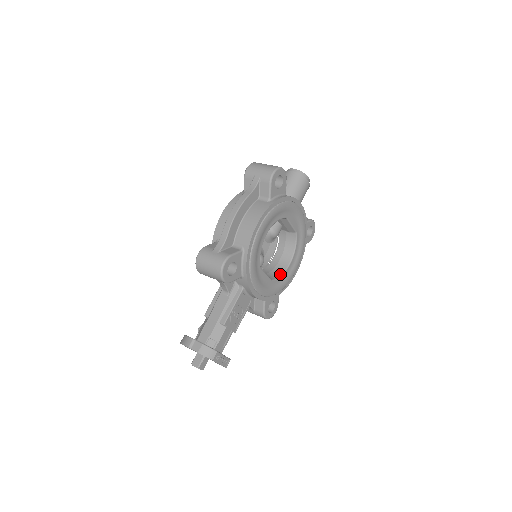
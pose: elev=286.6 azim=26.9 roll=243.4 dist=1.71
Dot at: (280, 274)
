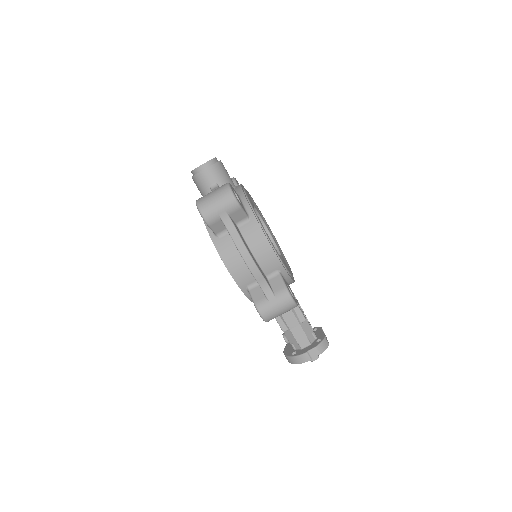
Dot at: (273, 243)
